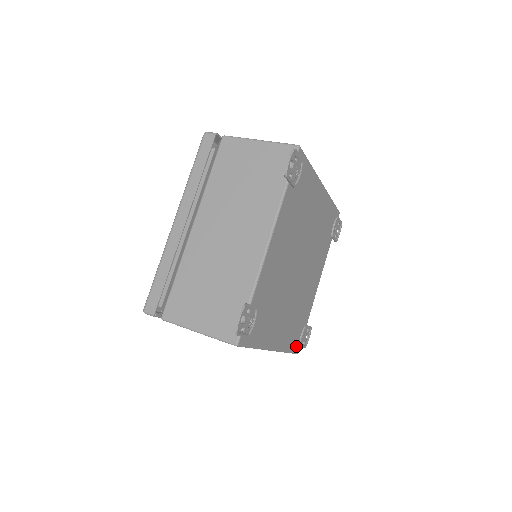
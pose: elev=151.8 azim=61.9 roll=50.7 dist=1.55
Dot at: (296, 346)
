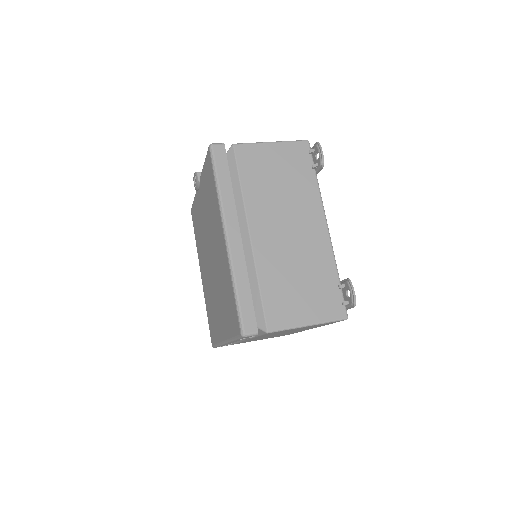
Dot at: occluded
